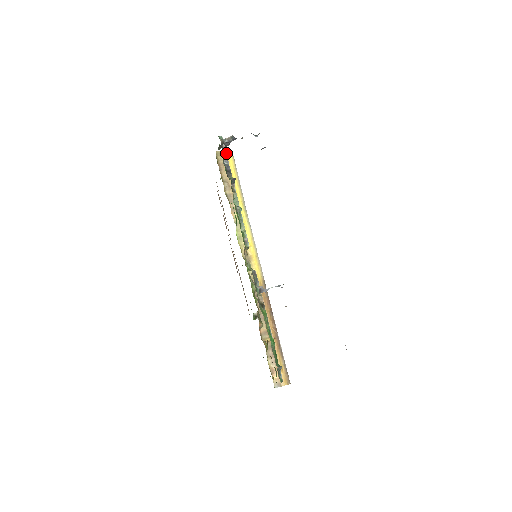
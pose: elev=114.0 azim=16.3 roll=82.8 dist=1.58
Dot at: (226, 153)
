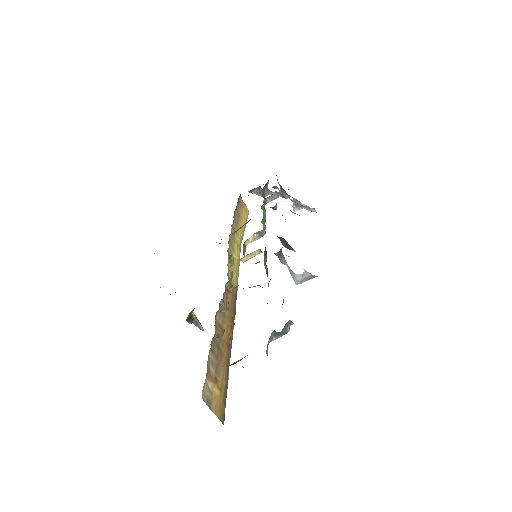
Dot at: occluded
